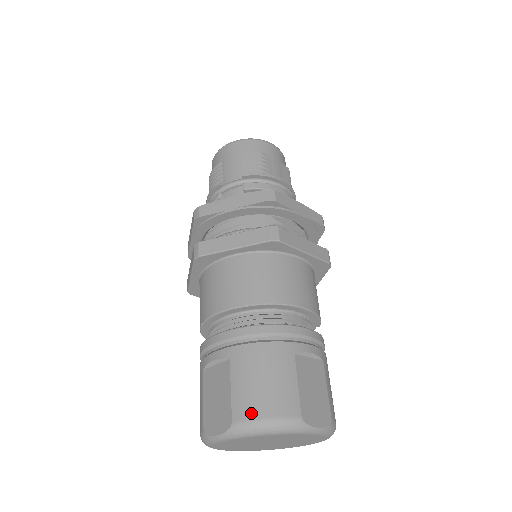
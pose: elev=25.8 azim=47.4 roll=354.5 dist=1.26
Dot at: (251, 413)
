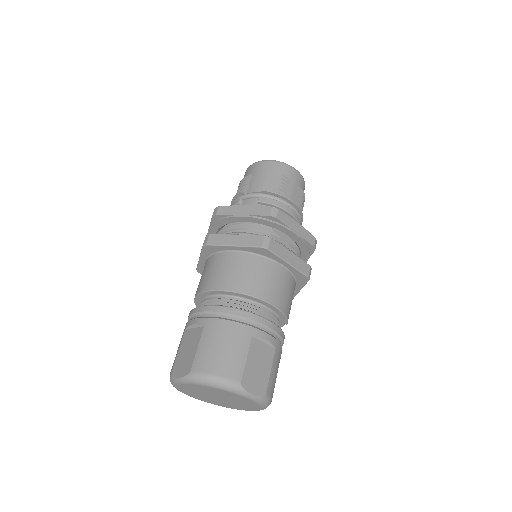
Dot at: (205, 368)
